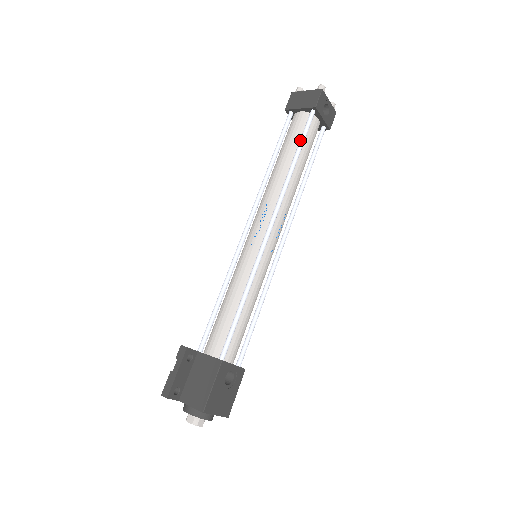
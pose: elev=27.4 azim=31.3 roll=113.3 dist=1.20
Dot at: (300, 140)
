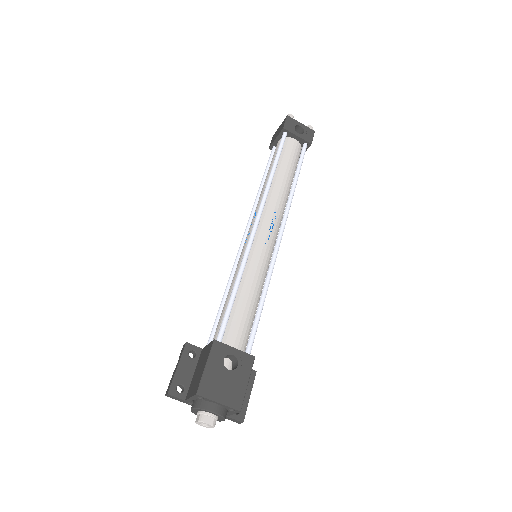
Dot at: (276, 155)
